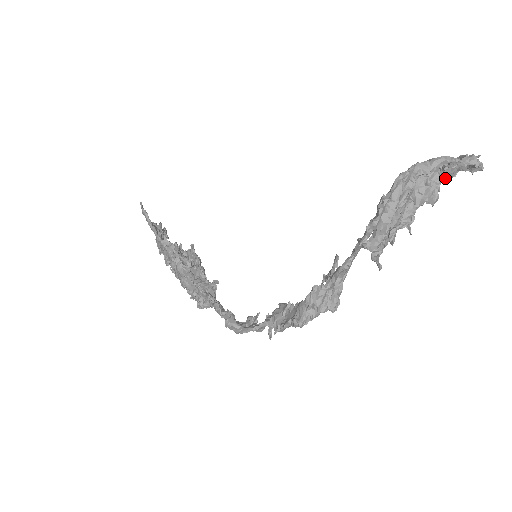
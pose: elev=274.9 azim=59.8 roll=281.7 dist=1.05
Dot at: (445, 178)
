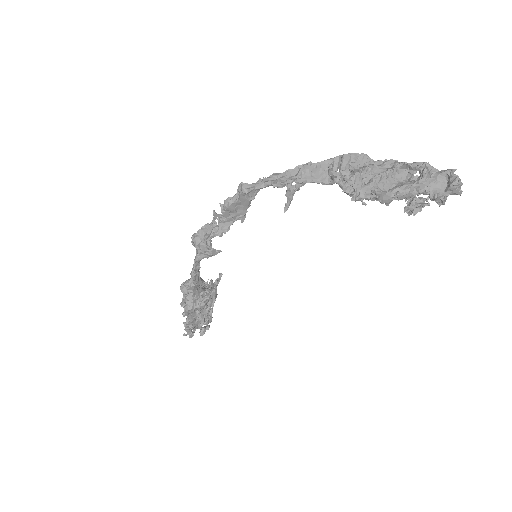
Dot at: (425, 185)
